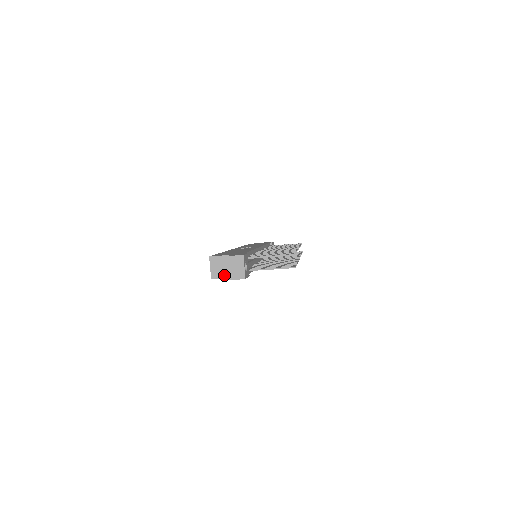
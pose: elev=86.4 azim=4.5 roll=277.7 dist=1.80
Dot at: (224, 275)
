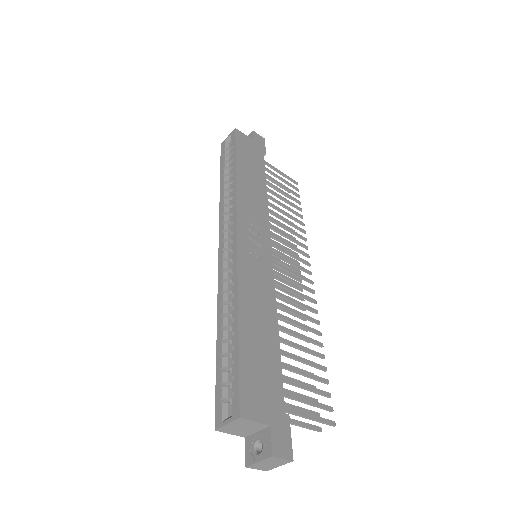
Dot at: (237, 433)
